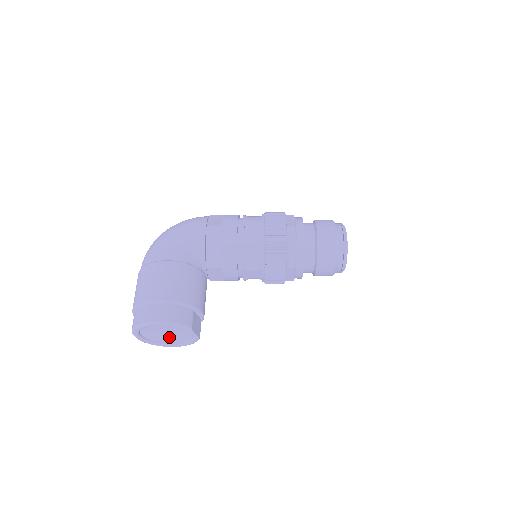
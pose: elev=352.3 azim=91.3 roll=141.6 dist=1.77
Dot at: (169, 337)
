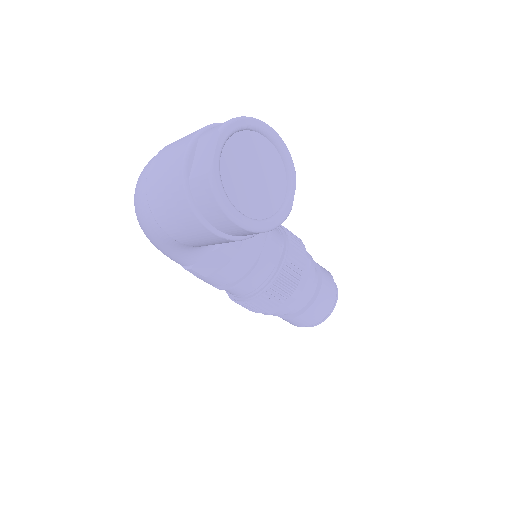
Dot at: (250, 190)
